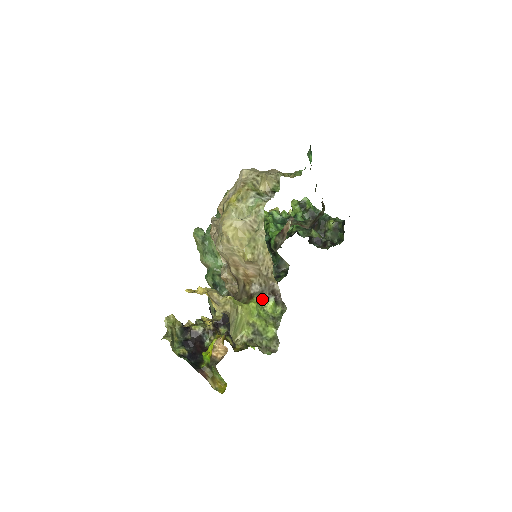
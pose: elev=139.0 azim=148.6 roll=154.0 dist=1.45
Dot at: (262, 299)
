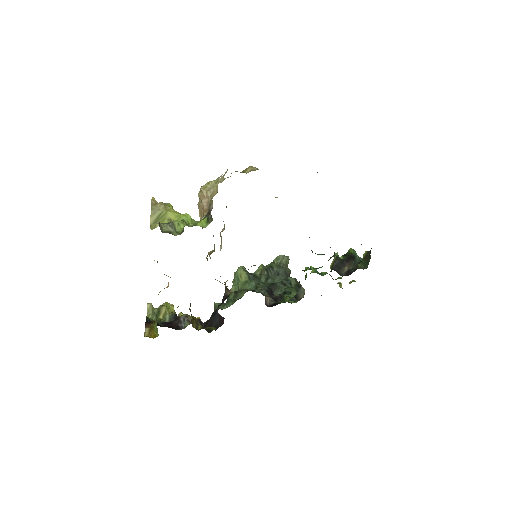
Dot at: (200, 220)
